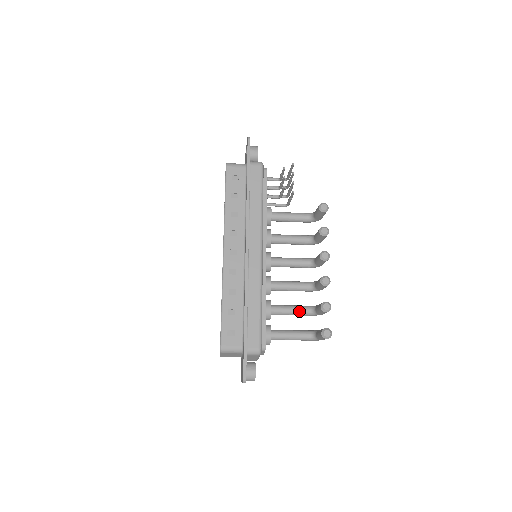
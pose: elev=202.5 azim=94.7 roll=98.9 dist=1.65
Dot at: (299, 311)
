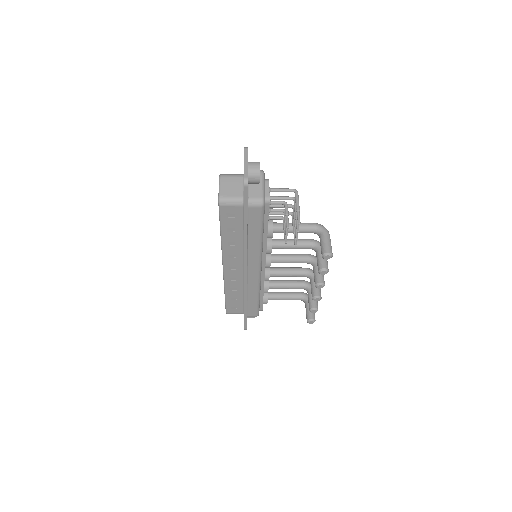
Dot at: occluded
